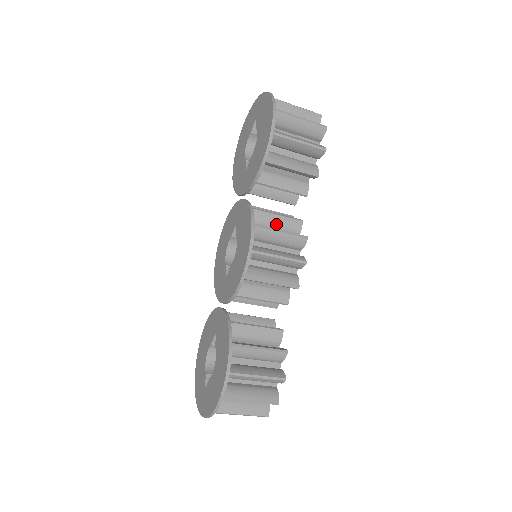
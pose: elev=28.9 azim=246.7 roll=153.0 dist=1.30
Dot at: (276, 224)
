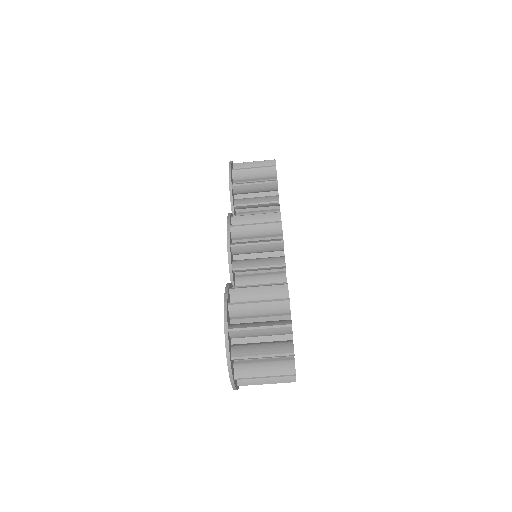
Dot at: occluded
